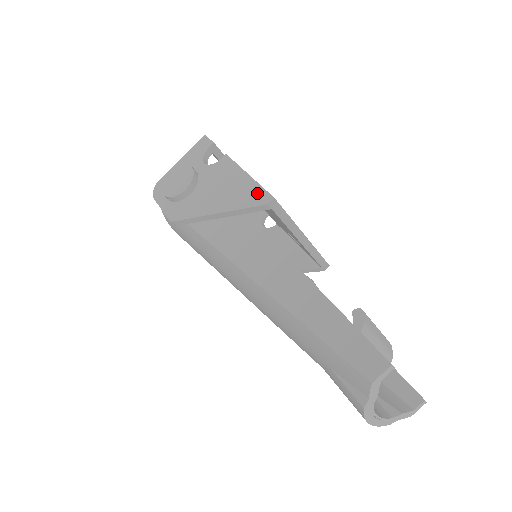
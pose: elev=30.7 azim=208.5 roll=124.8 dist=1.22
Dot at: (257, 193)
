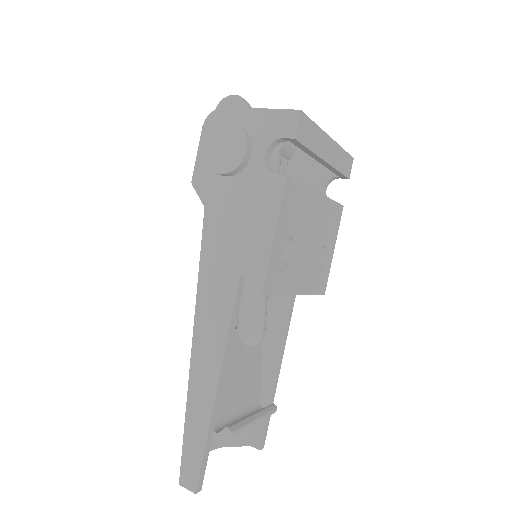
Dot at: (258, 269)
